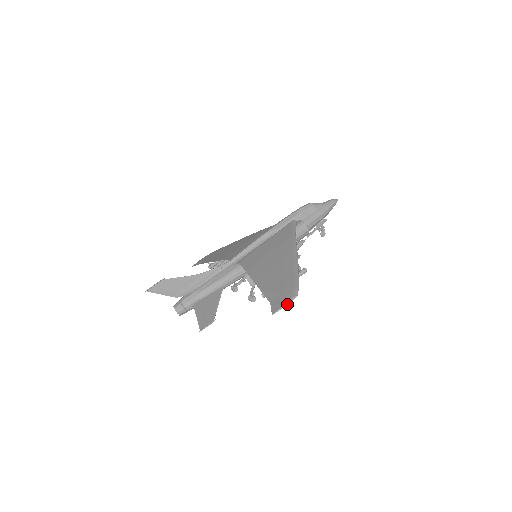
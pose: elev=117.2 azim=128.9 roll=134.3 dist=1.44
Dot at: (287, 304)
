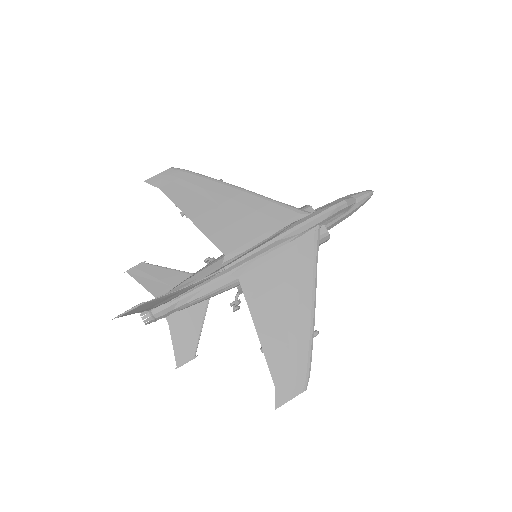
Dot at: occluded
